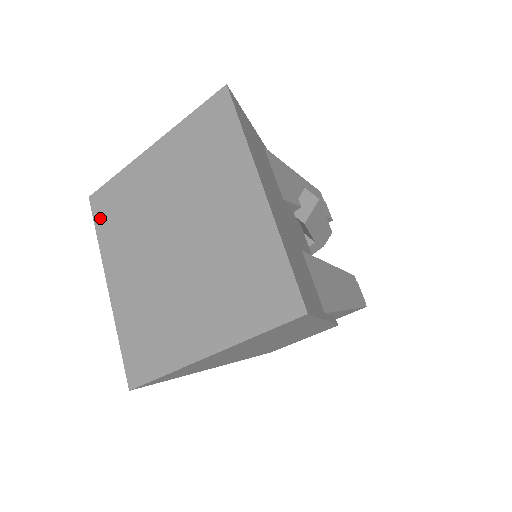
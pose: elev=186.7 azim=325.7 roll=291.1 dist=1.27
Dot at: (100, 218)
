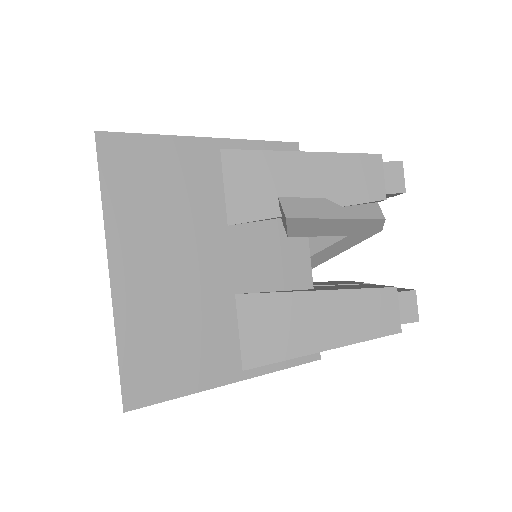
Dot at: occluded
